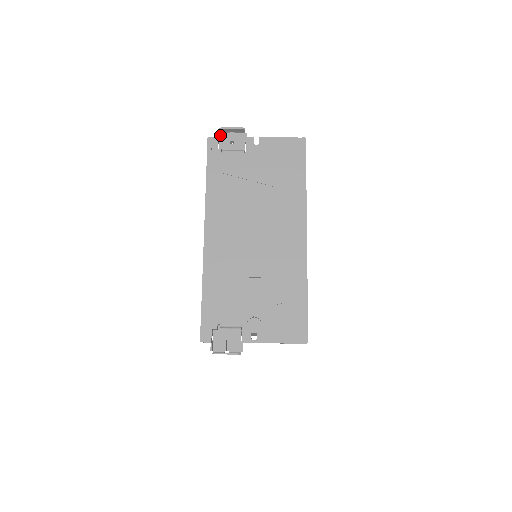
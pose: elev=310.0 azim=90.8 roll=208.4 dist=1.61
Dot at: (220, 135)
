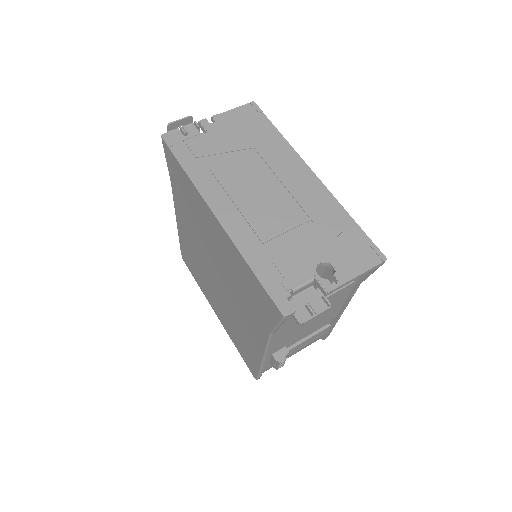
Dot at: occluded
